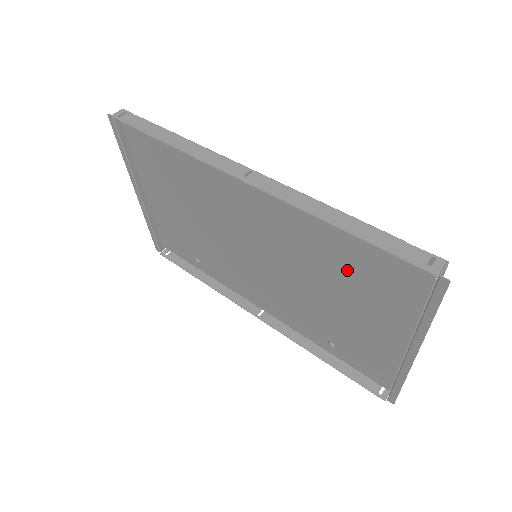
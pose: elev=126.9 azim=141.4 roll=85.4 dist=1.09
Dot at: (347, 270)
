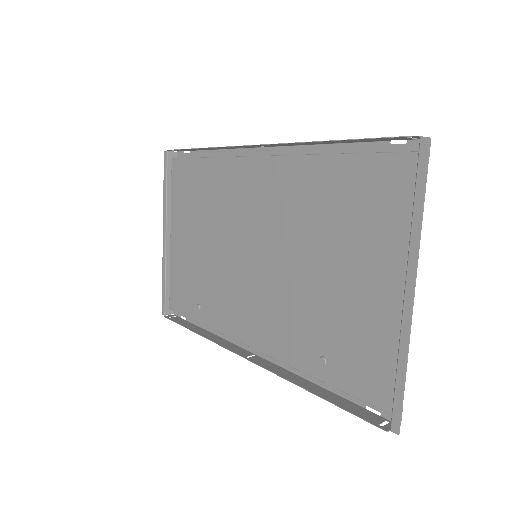
Dot at: (339, 208)
